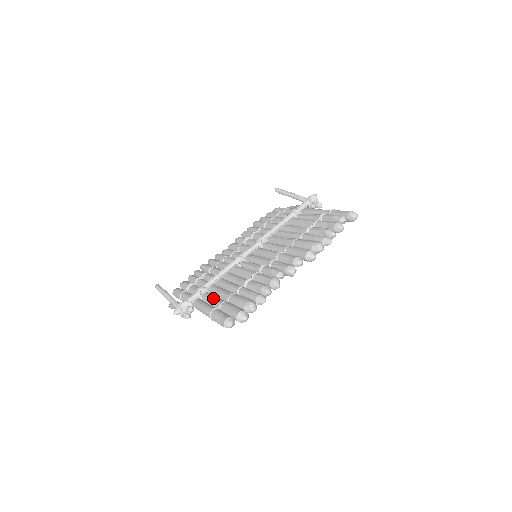
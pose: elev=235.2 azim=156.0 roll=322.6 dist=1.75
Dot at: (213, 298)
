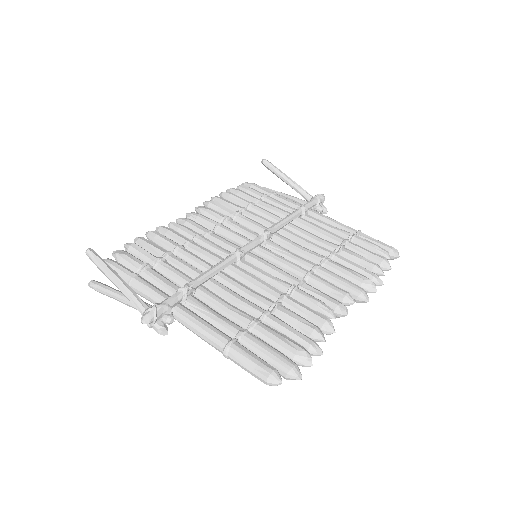
Dot at: (216, 314)
